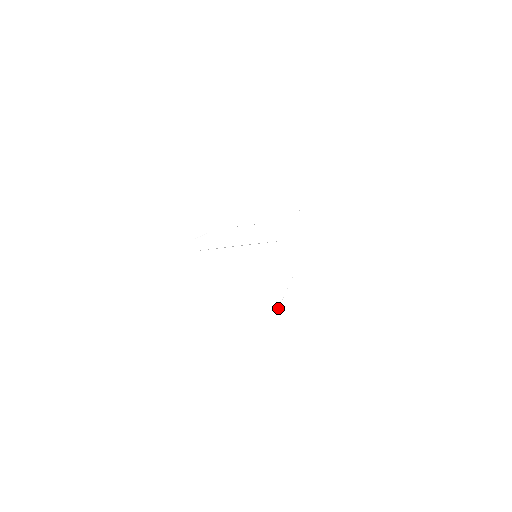
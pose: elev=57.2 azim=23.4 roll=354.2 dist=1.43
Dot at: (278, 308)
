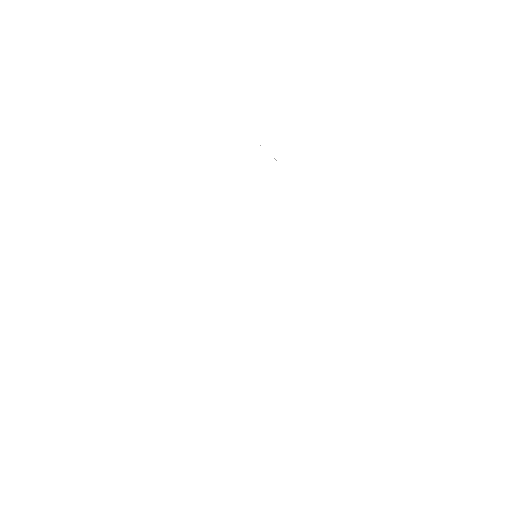
Dot at: occluded
